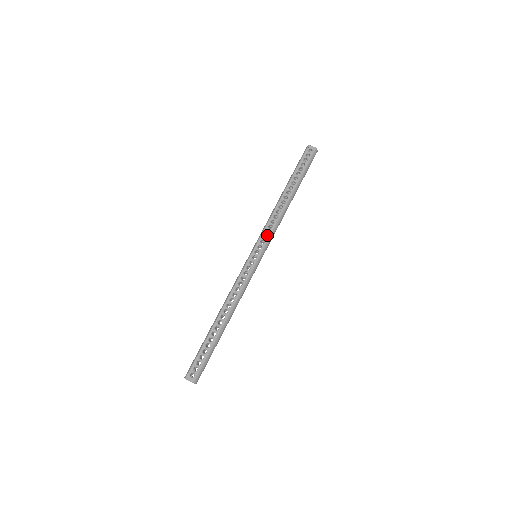
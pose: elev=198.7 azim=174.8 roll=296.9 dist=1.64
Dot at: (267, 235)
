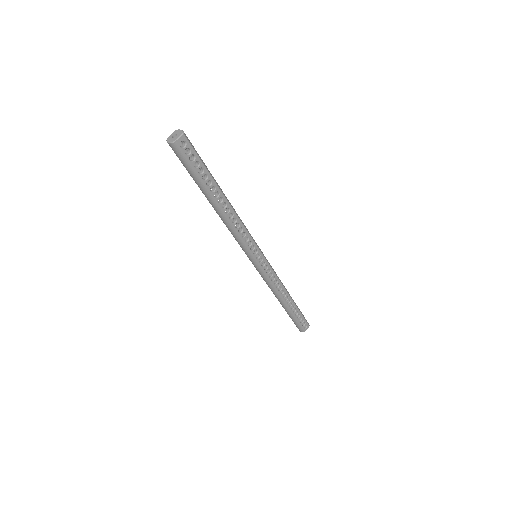
Dot at: (250, 241)
